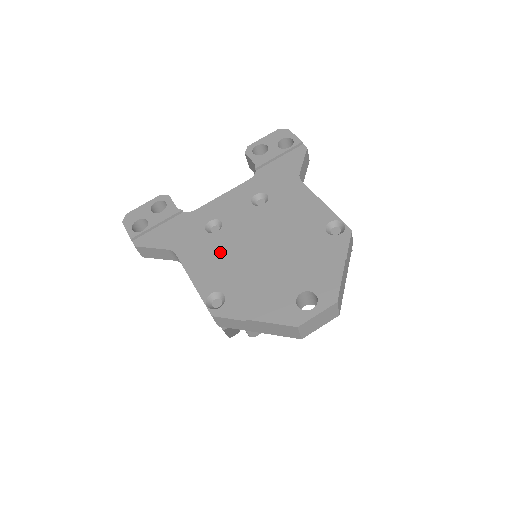
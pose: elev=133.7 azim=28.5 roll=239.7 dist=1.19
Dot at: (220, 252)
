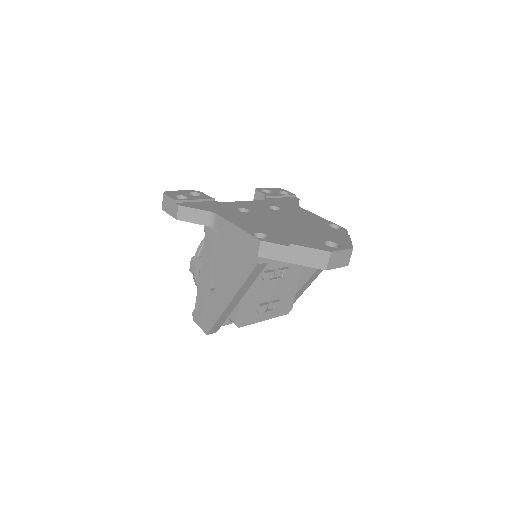
Dot at: (254, 219)
